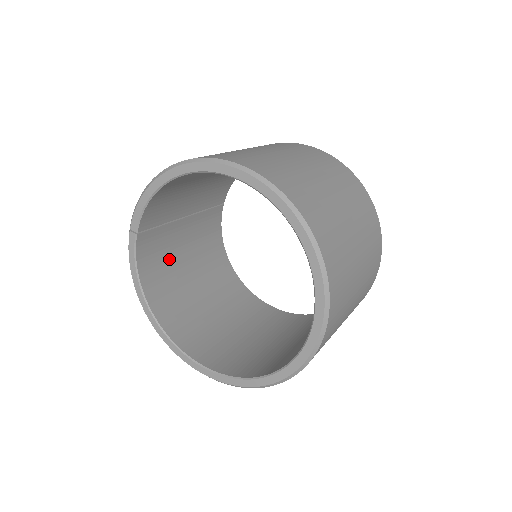
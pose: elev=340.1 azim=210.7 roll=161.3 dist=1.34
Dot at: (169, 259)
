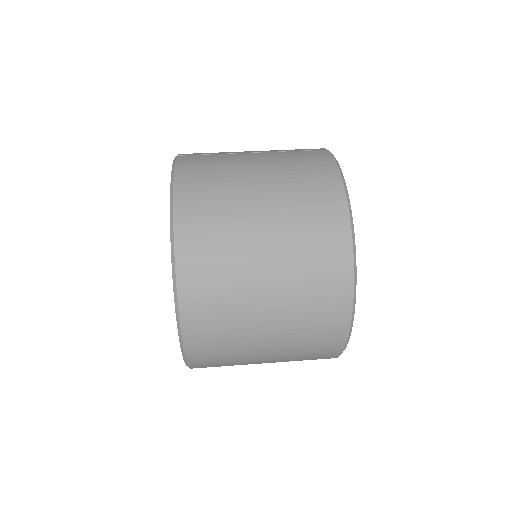
Dot at: occluded
